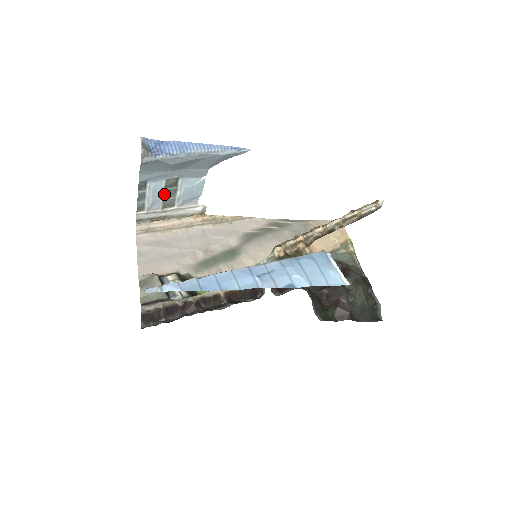
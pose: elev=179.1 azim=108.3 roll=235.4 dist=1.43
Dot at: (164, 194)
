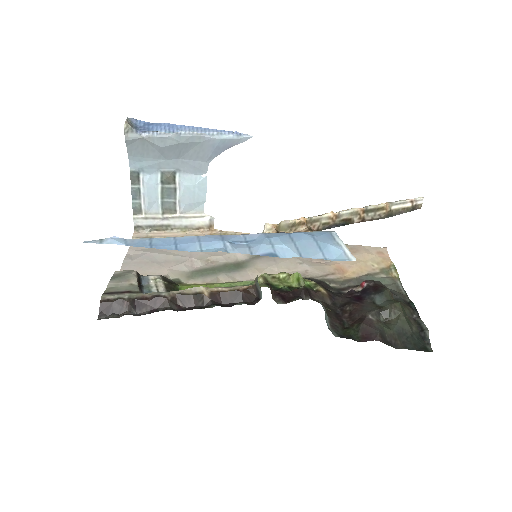
Dot at: (162, 193)
